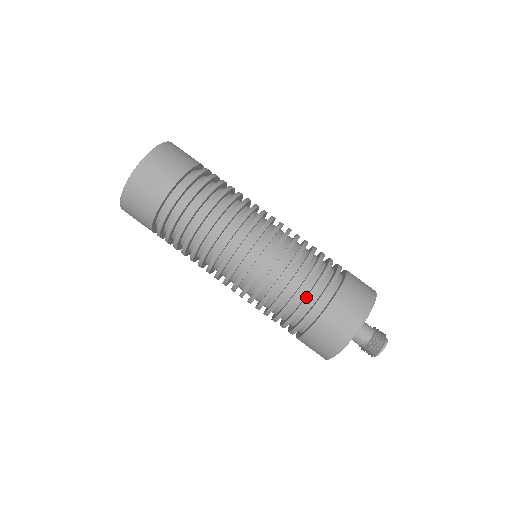
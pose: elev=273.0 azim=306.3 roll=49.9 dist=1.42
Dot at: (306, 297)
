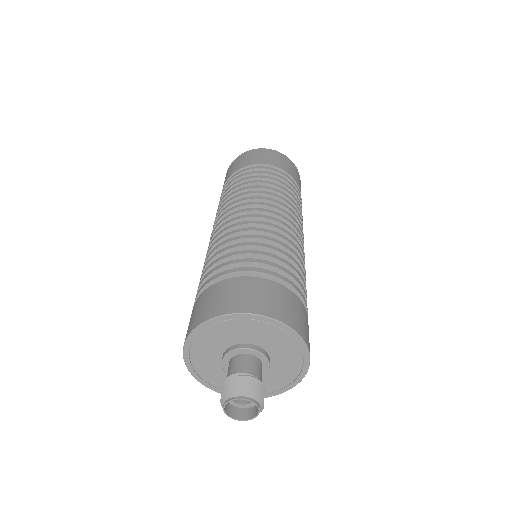
Dot at: (295, 276)
